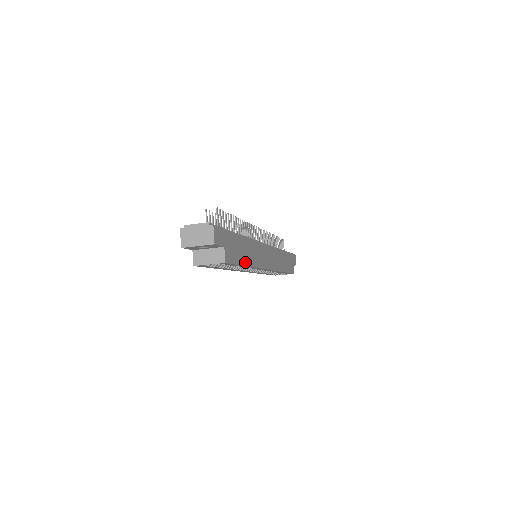
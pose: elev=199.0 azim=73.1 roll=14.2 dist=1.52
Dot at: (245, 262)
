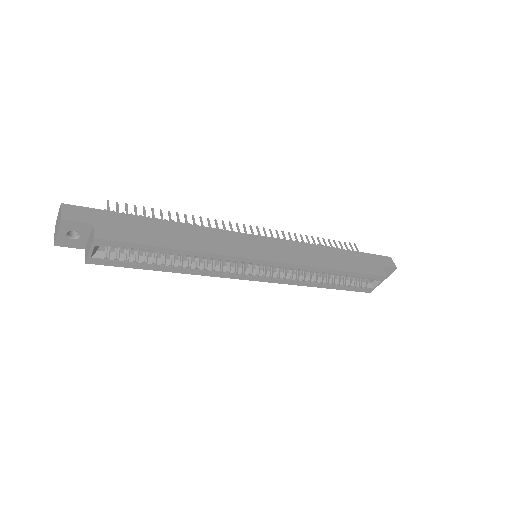
Dot at: (169, 244)
